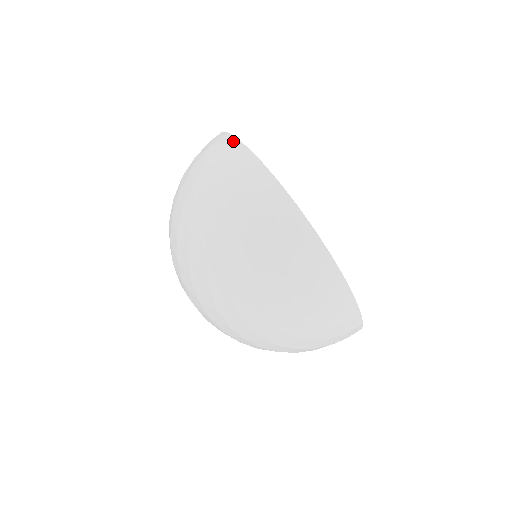
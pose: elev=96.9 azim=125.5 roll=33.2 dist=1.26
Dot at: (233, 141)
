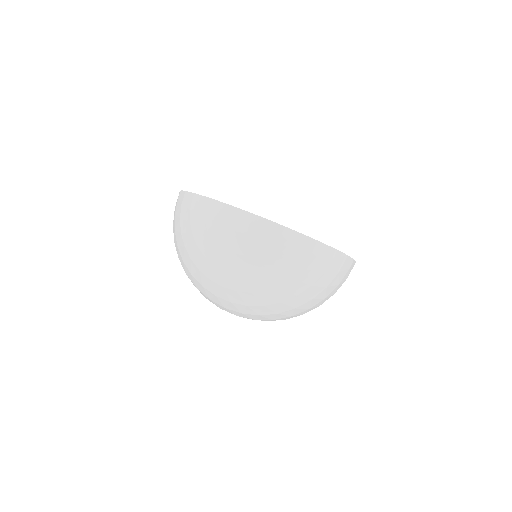
Dot at: occluded
